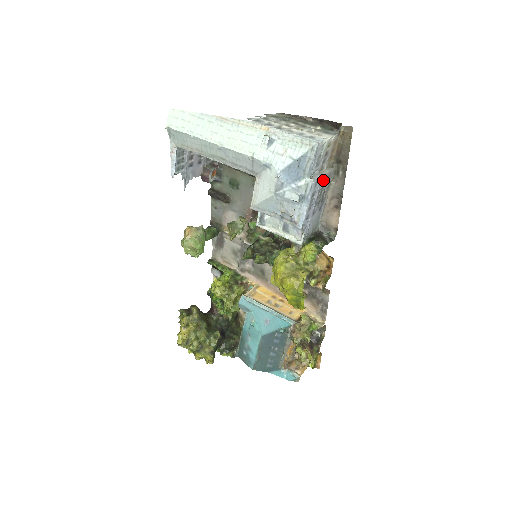
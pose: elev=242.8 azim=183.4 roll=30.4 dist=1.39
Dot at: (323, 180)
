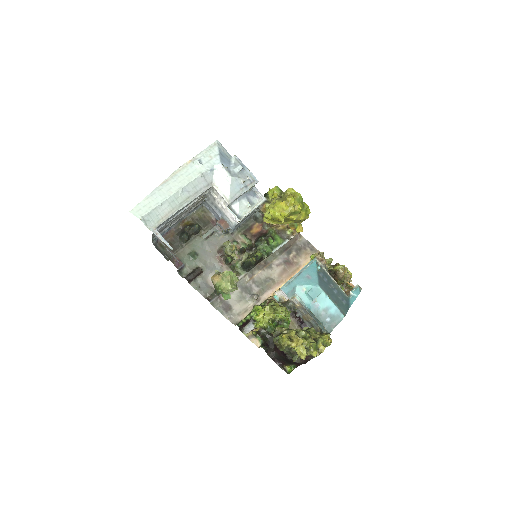
Dot at: occluded
